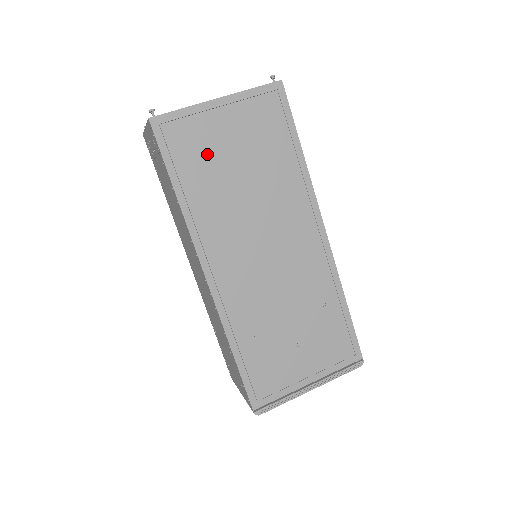
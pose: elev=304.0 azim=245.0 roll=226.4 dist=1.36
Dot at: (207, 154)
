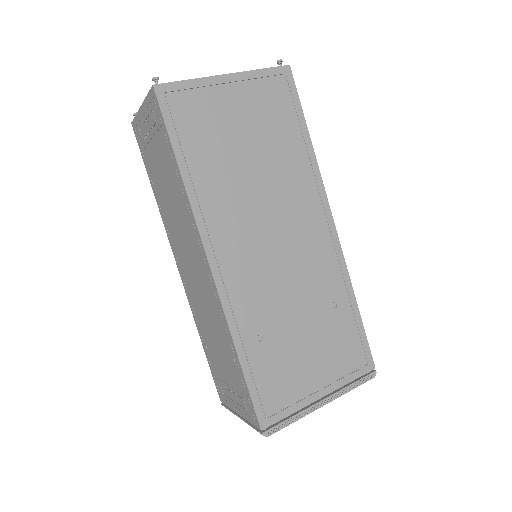
Dot at: (214, 130)
